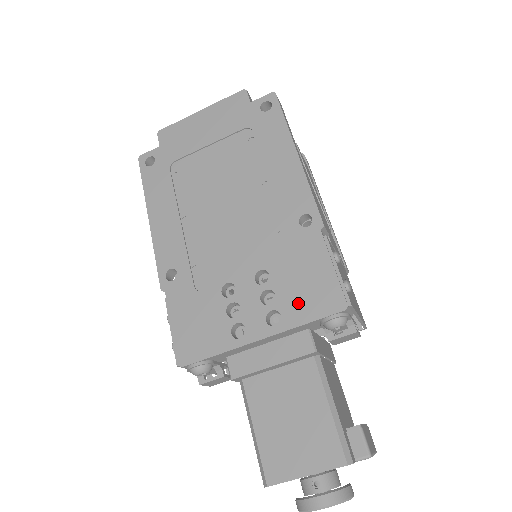
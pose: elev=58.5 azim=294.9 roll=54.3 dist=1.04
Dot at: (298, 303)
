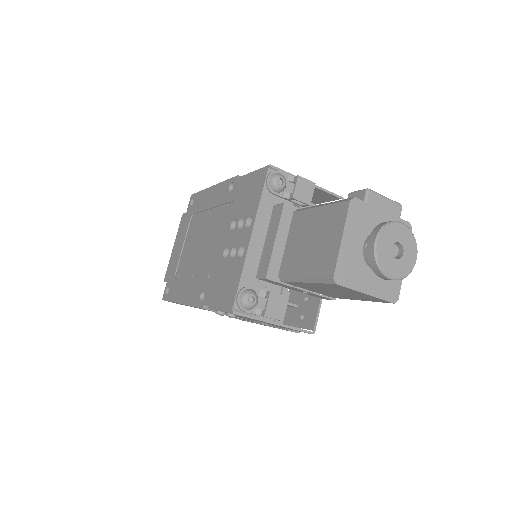
Dot at: (252, 201)
